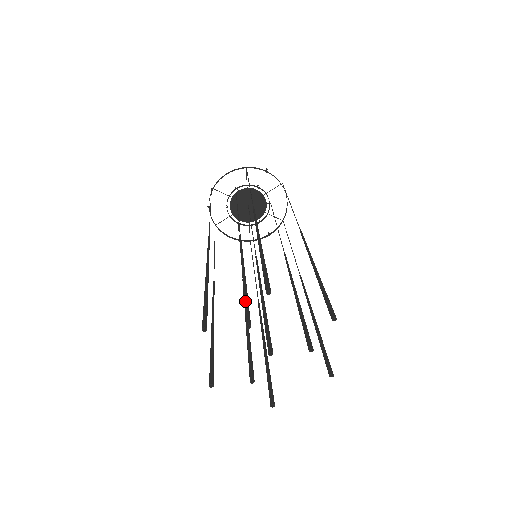
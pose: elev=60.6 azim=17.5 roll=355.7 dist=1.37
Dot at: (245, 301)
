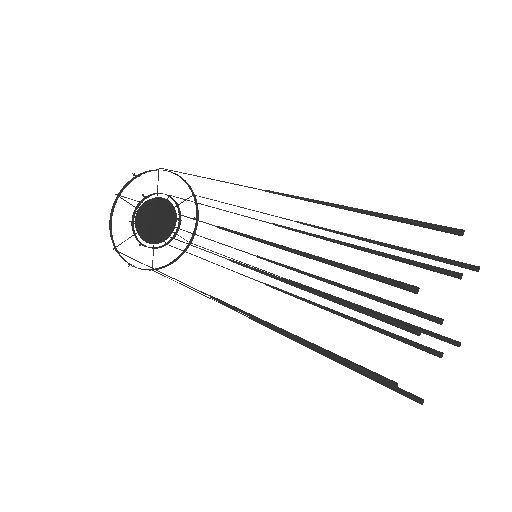
Dot at: occluded
